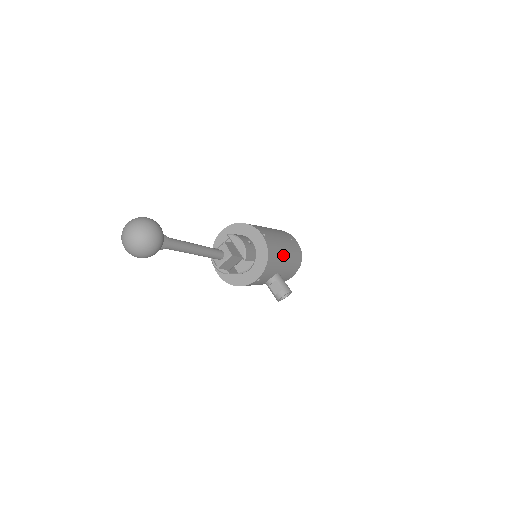
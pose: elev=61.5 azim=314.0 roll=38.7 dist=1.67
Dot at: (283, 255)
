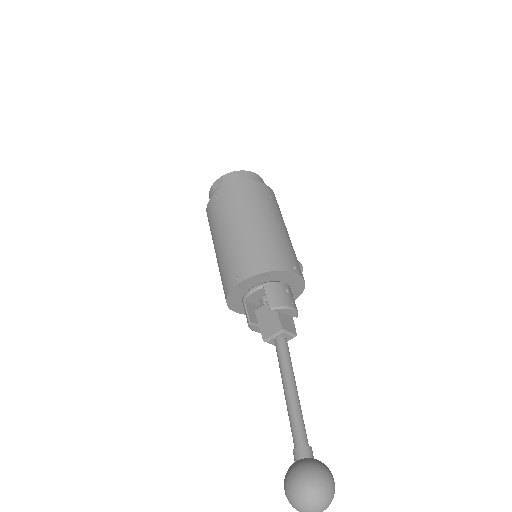
Dot at: occluded
